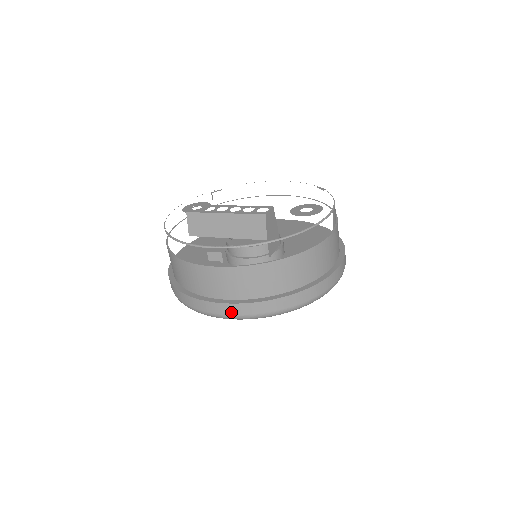
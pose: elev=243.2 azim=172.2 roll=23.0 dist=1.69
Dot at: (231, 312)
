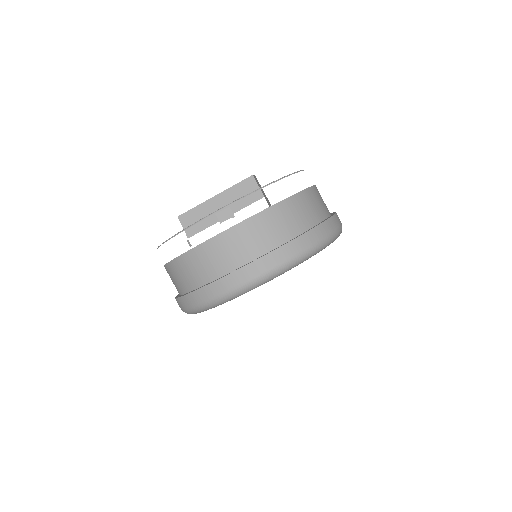
Dot at: (262, 269)
